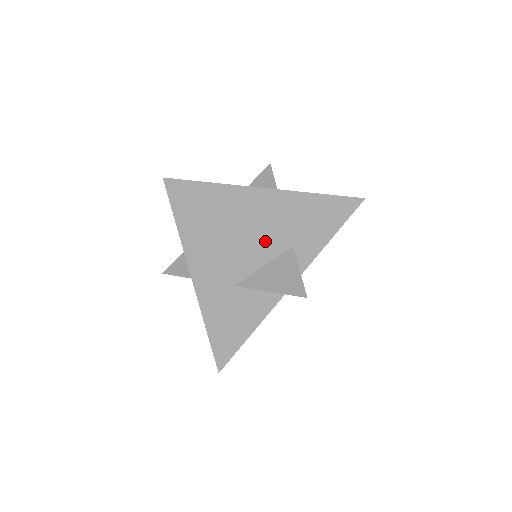
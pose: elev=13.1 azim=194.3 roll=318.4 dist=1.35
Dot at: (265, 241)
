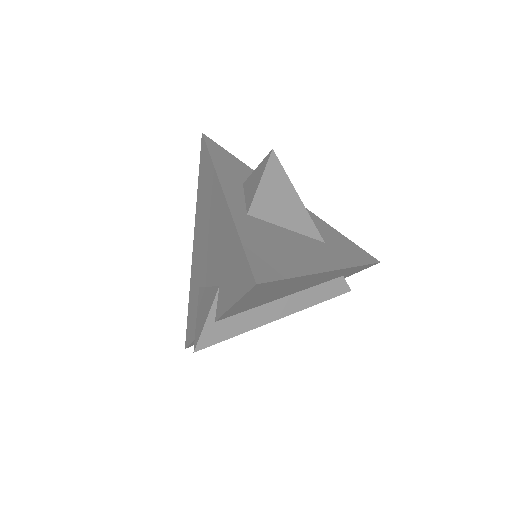
Dot at: (213, 261)
